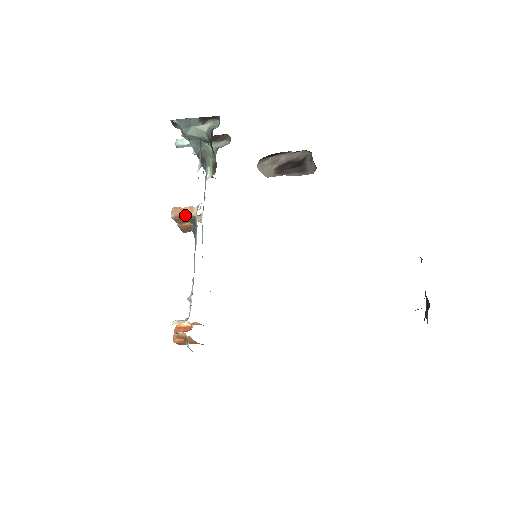
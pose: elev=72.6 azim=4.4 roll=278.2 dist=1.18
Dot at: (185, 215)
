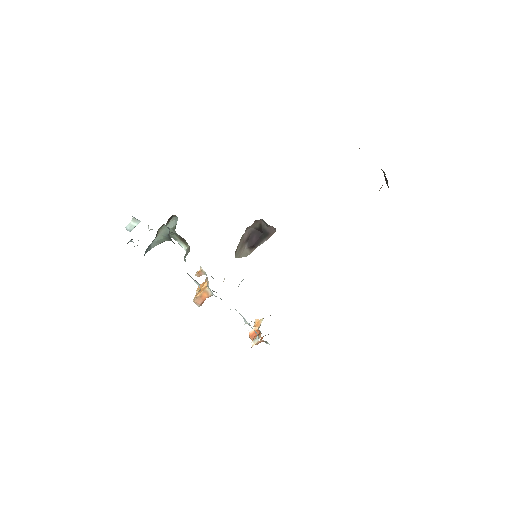
Dot at: occluded
